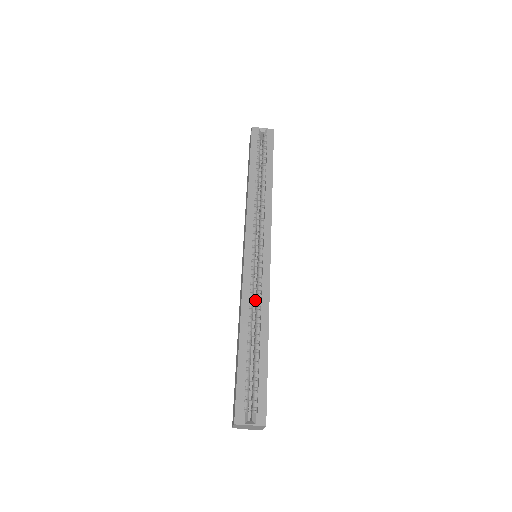
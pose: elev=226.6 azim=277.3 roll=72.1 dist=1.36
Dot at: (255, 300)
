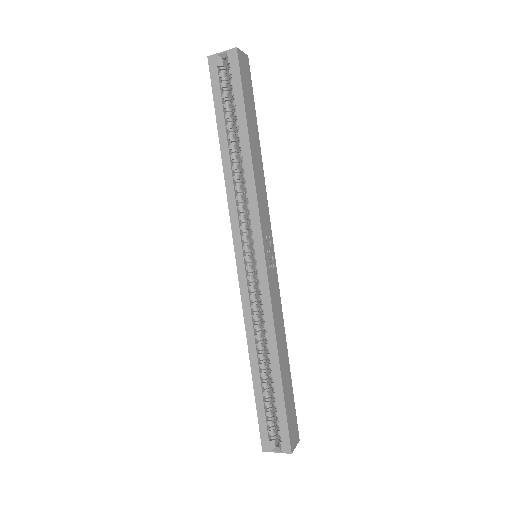
Dot at: occluded
